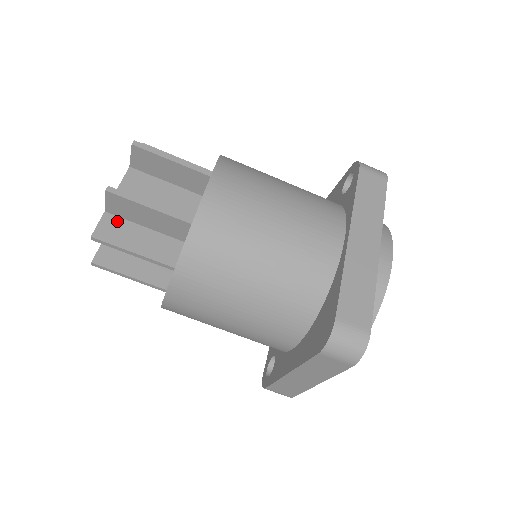
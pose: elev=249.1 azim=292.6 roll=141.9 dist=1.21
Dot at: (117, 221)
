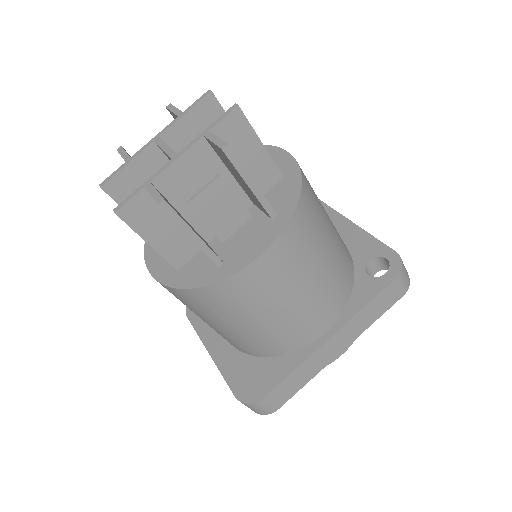
Dot at: (151, 203)
